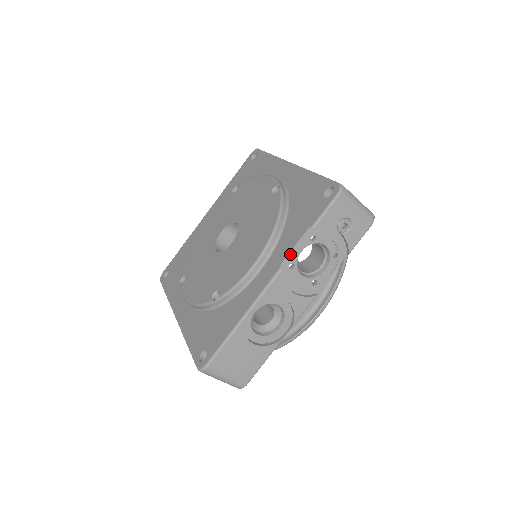
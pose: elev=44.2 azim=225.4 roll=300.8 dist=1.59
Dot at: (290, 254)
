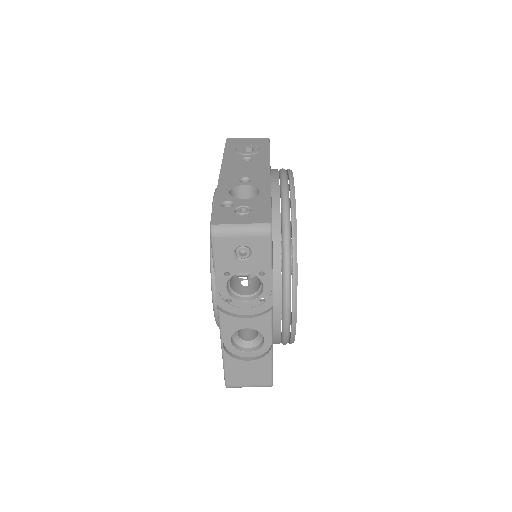
Dot at: (218, 295)
